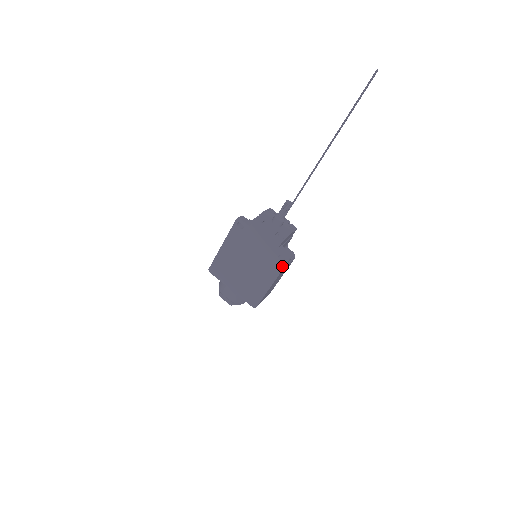
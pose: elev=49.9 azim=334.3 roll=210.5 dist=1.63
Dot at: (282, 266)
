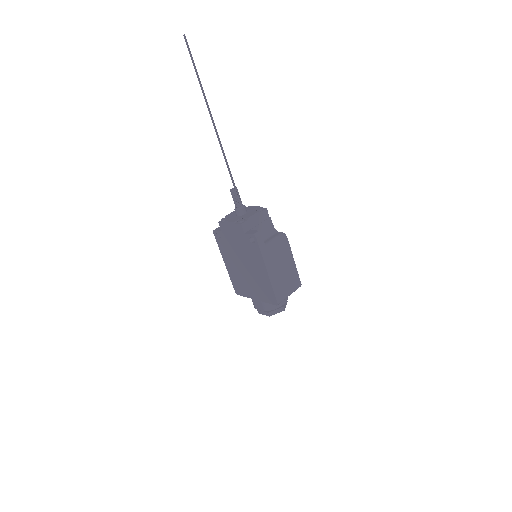
Dot at: (257, 247)
